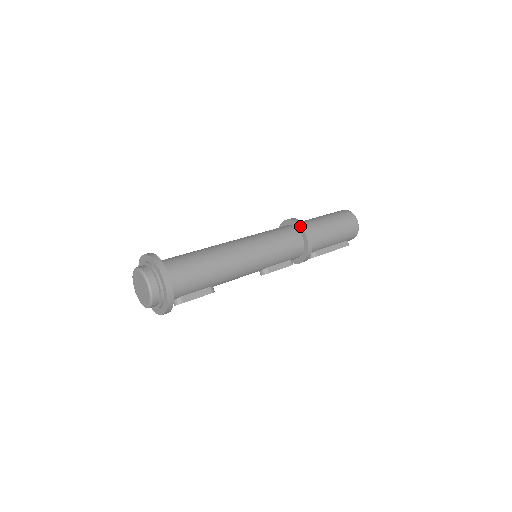
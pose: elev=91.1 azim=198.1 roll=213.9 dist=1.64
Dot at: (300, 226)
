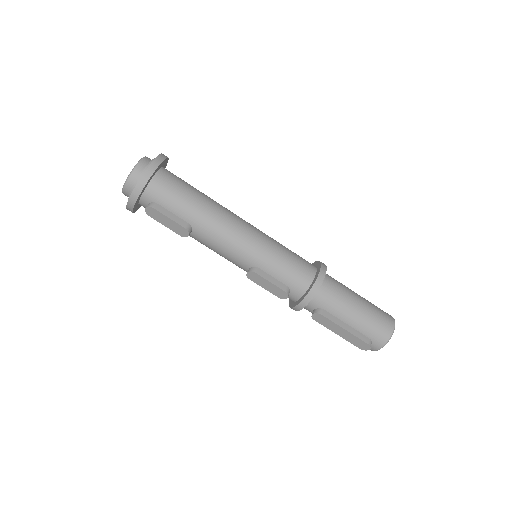
Dot at: (320, 263)
